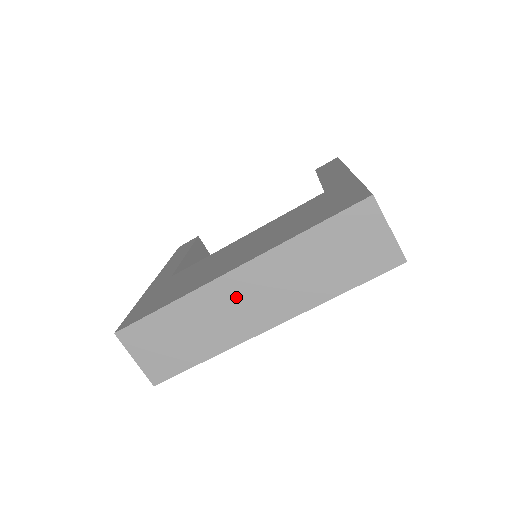
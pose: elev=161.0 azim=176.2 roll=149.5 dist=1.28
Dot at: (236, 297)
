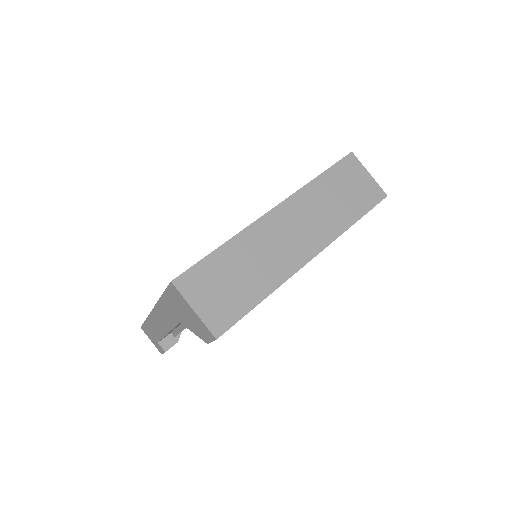
Dot at: (279, 232)
